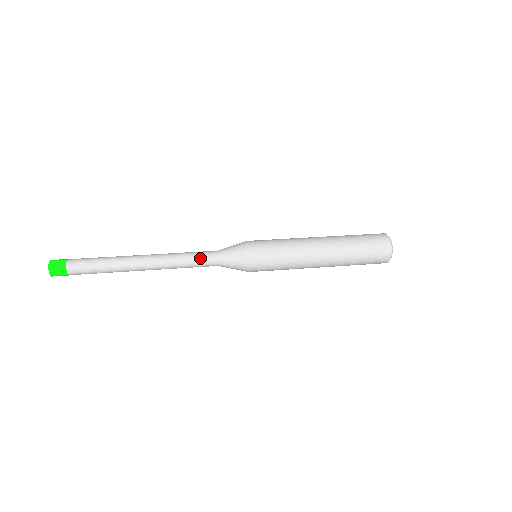
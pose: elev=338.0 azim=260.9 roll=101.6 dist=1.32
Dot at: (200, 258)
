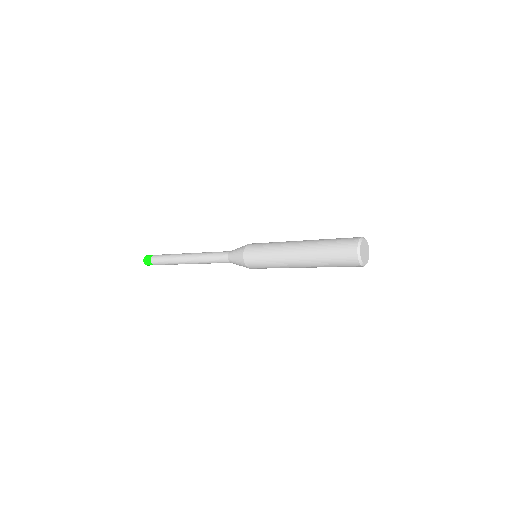
Dot at: (219, 252)
